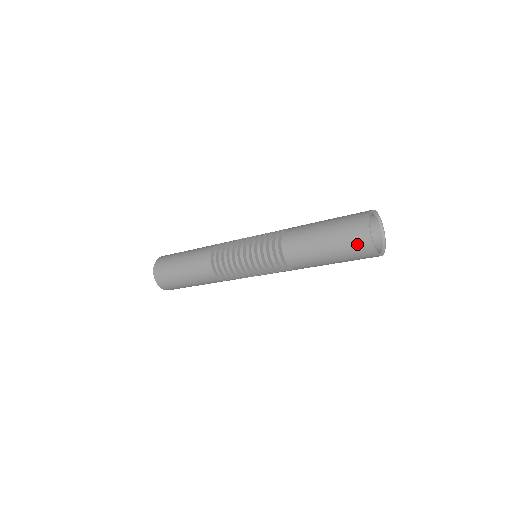
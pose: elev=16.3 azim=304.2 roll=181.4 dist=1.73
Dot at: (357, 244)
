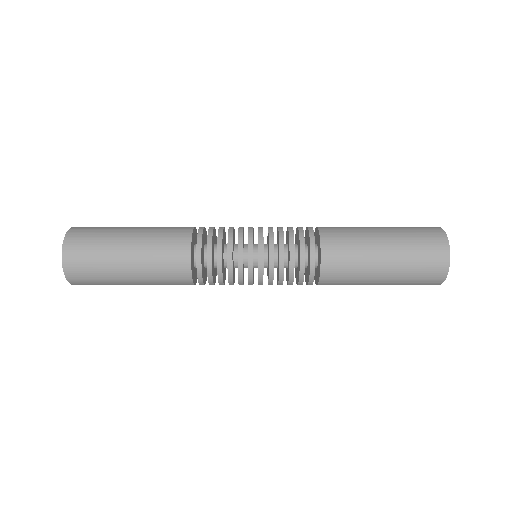
Dot at: (430, 265)
